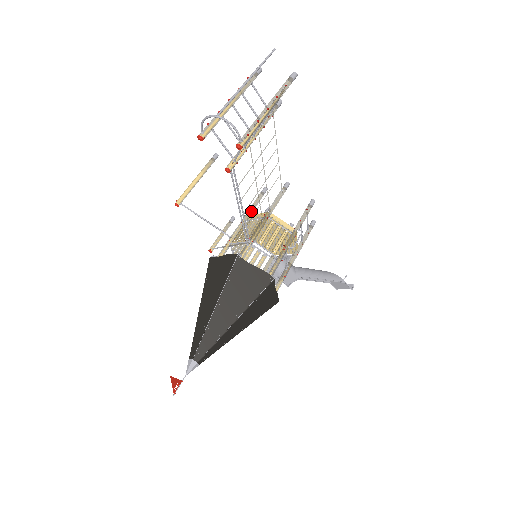
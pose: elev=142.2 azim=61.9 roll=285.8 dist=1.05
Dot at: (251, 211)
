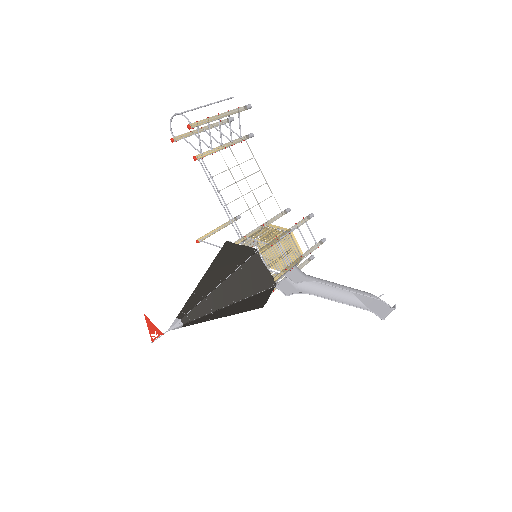
Dot at: occluded
